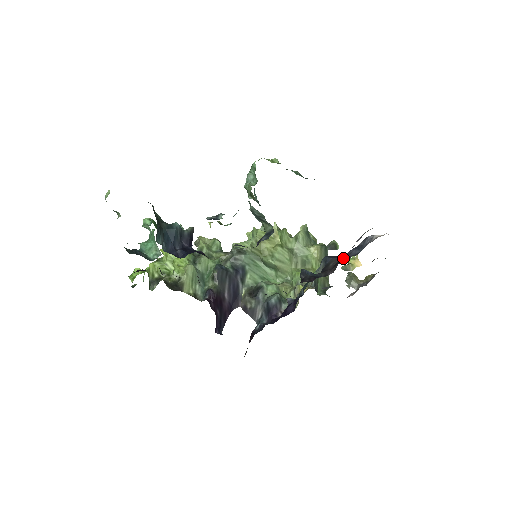
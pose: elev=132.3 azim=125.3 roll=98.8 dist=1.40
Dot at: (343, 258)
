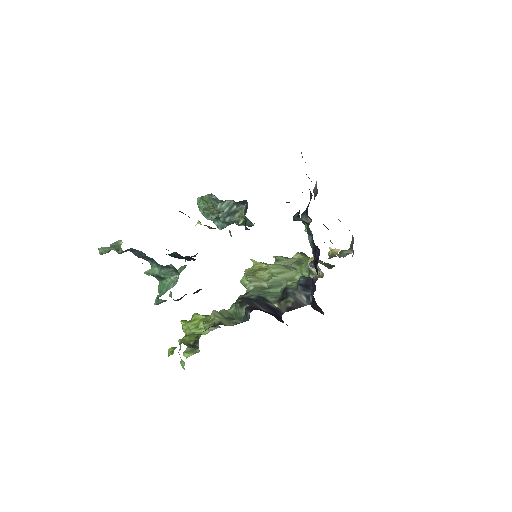
Dot at: occluded
